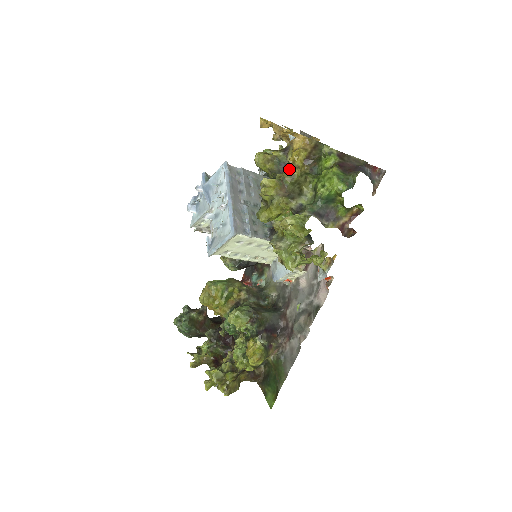
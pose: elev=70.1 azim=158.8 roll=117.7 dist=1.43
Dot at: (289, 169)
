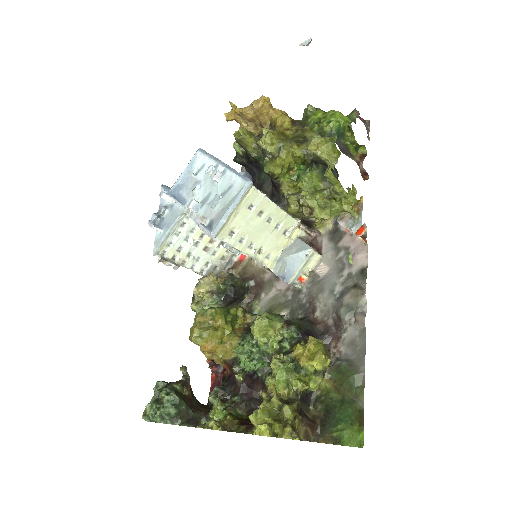
Dot at: (279, 132)
